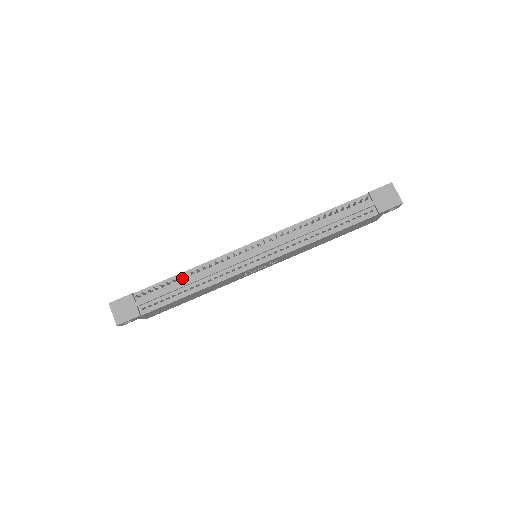
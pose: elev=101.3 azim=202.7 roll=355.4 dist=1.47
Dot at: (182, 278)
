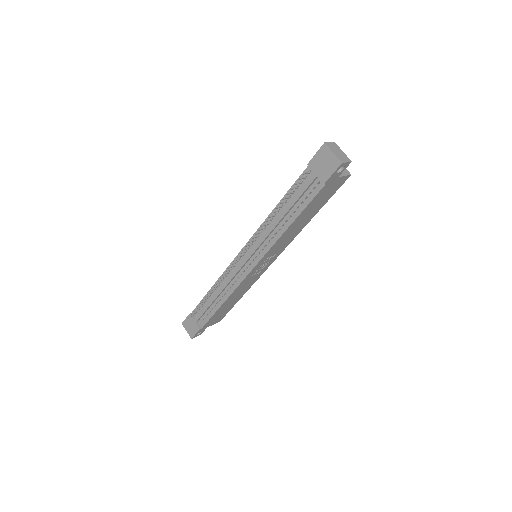
Dot at: (213, 293)
